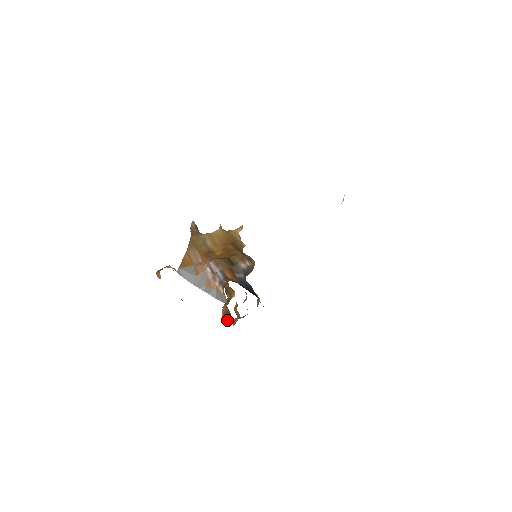
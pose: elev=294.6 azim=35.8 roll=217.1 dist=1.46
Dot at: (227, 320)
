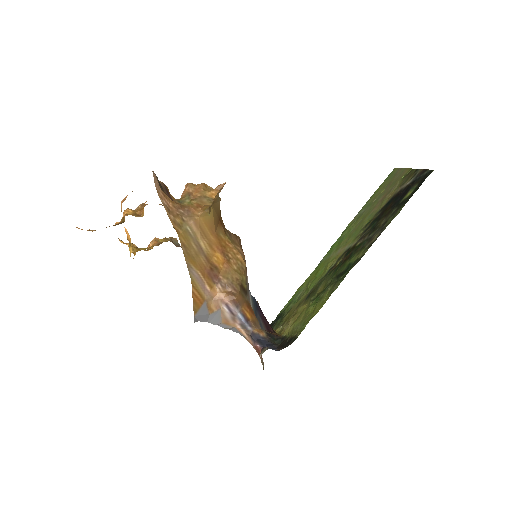
Dot at: occluded
